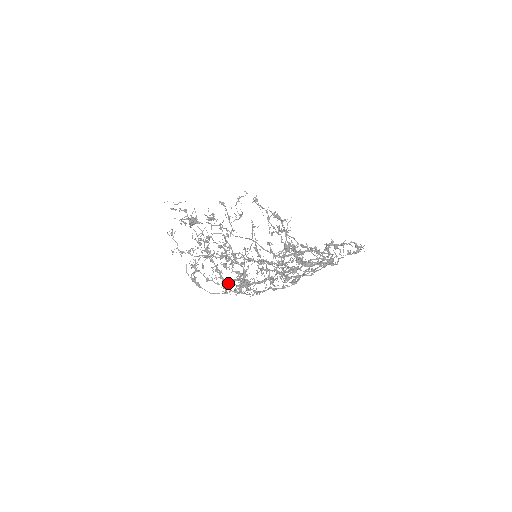
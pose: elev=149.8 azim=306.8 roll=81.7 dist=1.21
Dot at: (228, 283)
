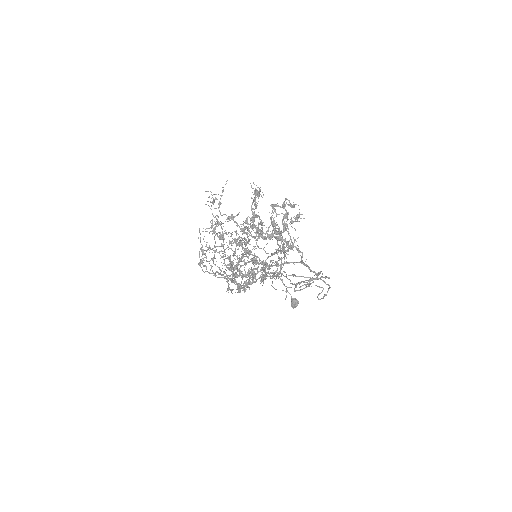
Dot at: occluded
